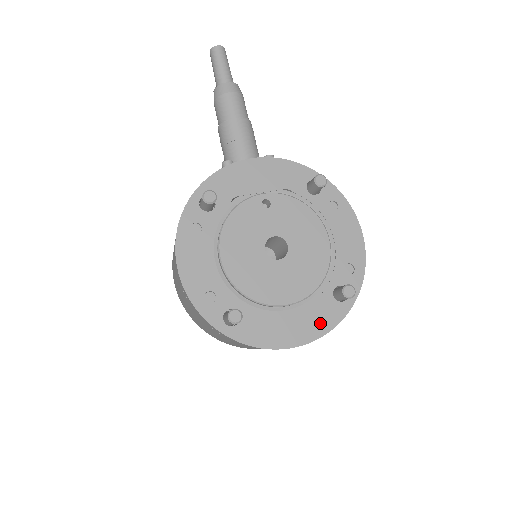
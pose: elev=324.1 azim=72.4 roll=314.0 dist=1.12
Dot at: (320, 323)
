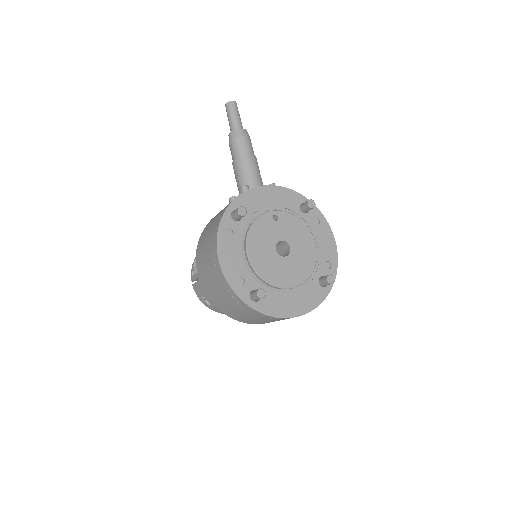
Dot at: (311, 301)
